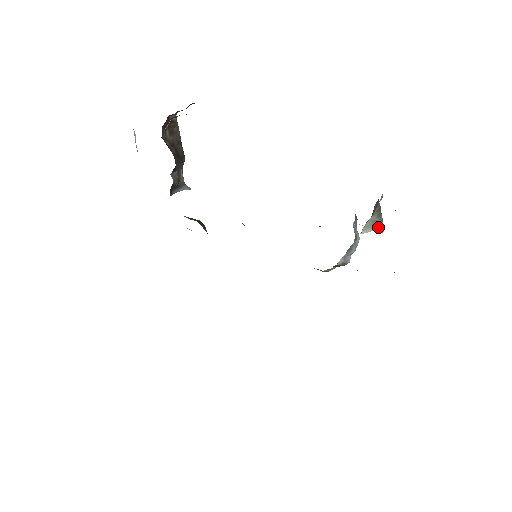
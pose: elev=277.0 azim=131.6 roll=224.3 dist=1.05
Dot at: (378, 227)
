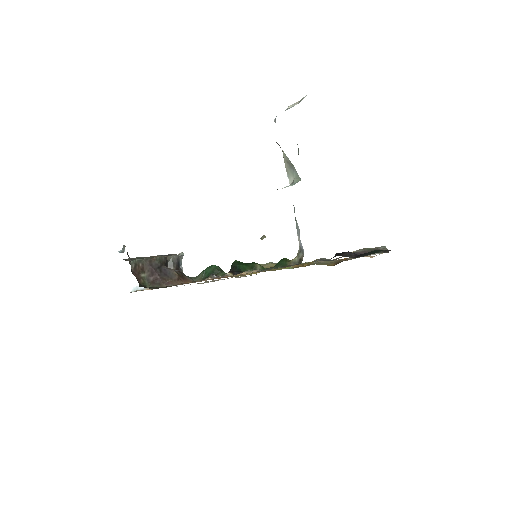
Dot at: (294, 174)
